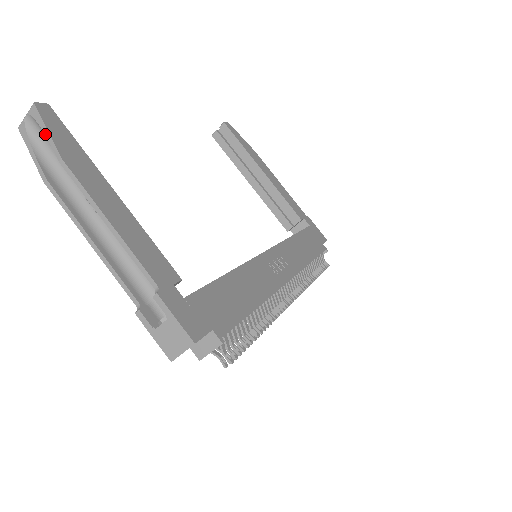
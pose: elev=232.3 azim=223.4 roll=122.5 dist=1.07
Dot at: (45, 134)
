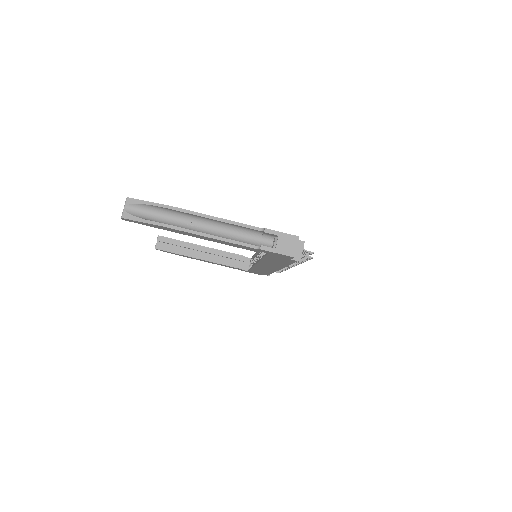
Dot at: (147, 204)
